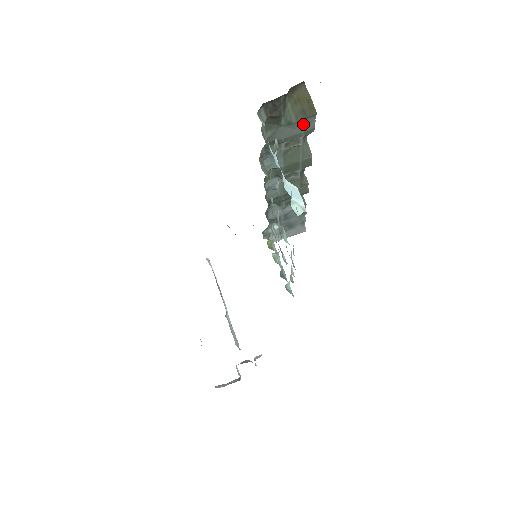
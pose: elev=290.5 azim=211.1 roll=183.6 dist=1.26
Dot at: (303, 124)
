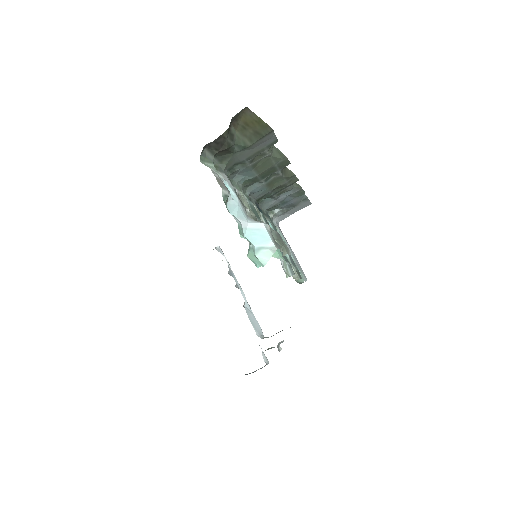
Dot at: (262, 142)
